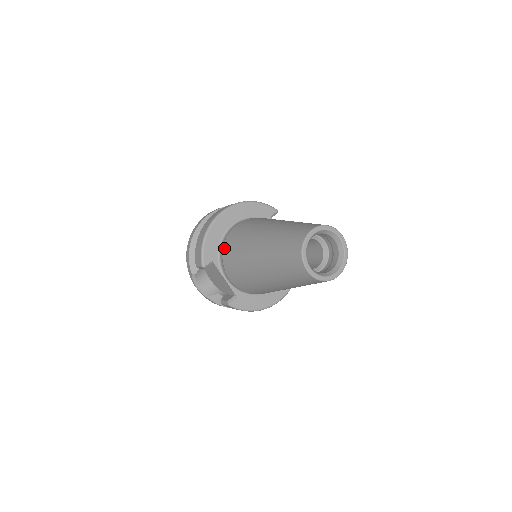
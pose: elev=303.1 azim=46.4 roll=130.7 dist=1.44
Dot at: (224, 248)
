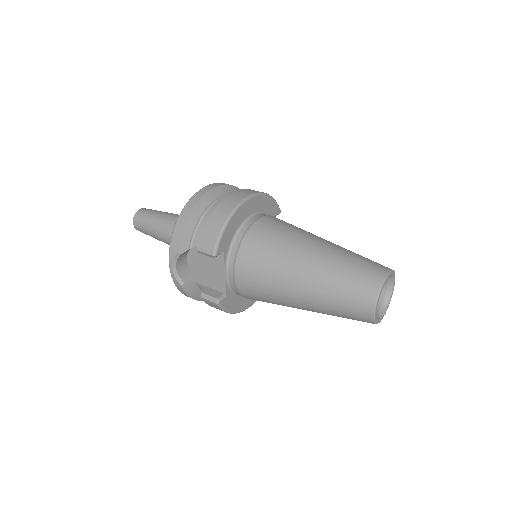
Dot at: (244, 242)
